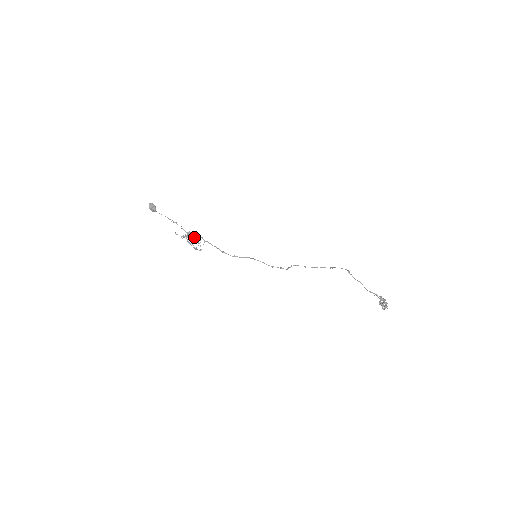
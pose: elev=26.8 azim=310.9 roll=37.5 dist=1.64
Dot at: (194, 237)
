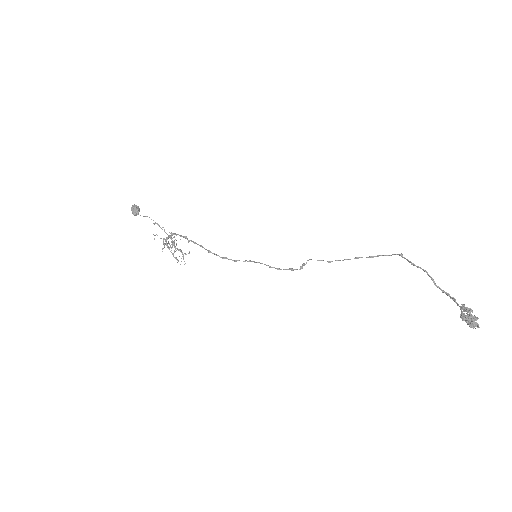
Dot at: (176, 240)
